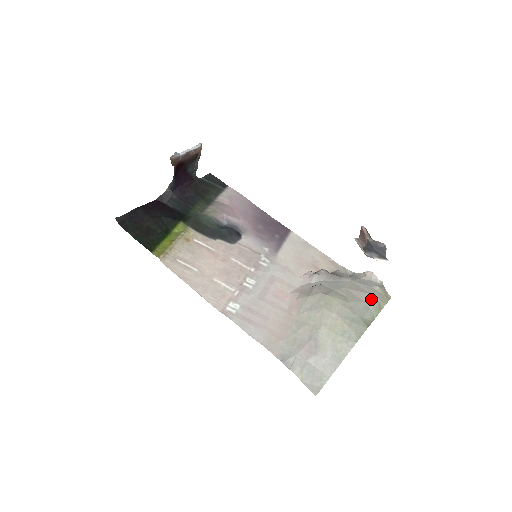
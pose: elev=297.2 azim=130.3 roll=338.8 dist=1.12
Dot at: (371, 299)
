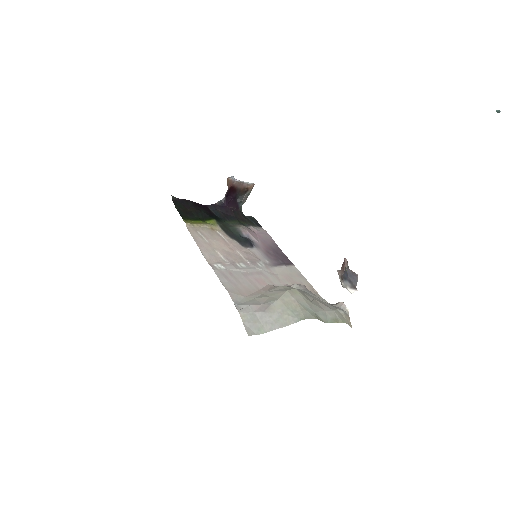
Dot at: (332, 312)
